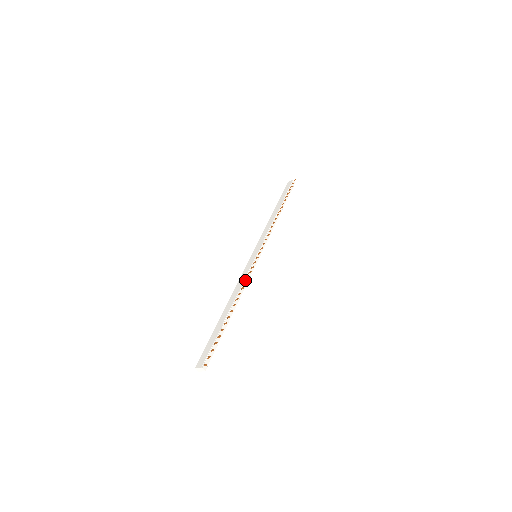
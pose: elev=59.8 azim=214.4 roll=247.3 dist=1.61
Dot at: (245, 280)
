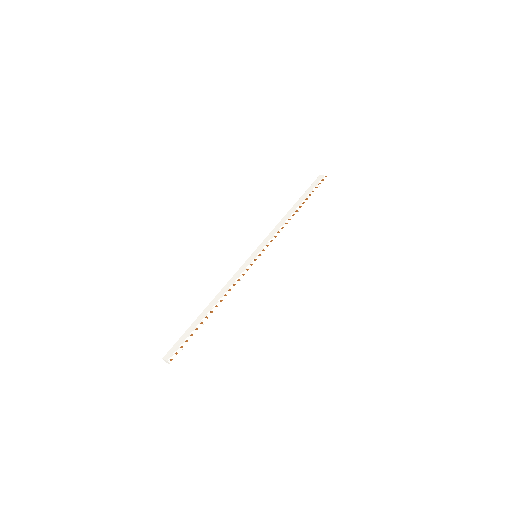
Dot at: (236, 281)
